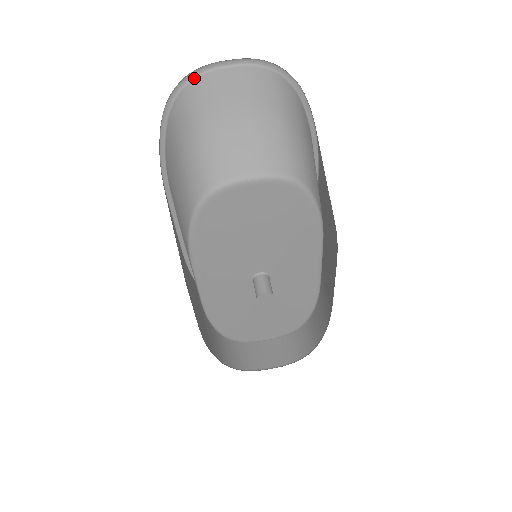
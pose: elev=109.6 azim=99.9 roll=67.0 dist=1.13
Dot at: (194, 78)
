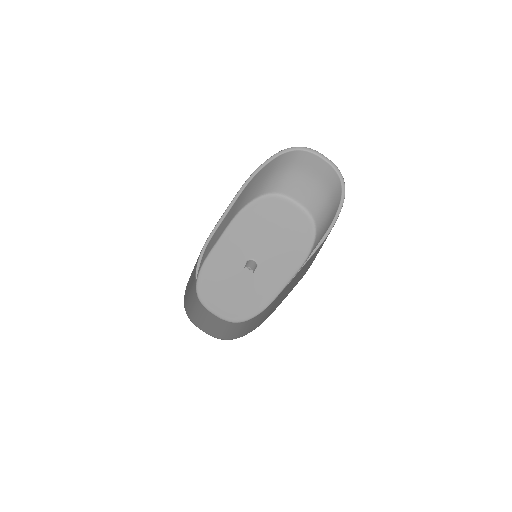
Dot at: (305, 151)
